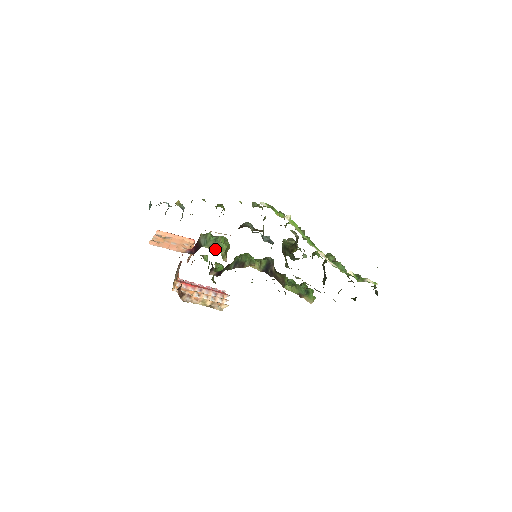
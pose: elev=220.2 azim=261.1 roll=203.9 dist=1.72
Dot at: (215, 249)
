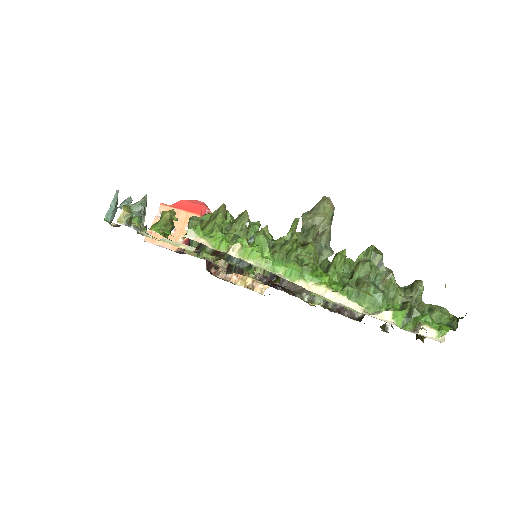
Dot at: (199, 254)
